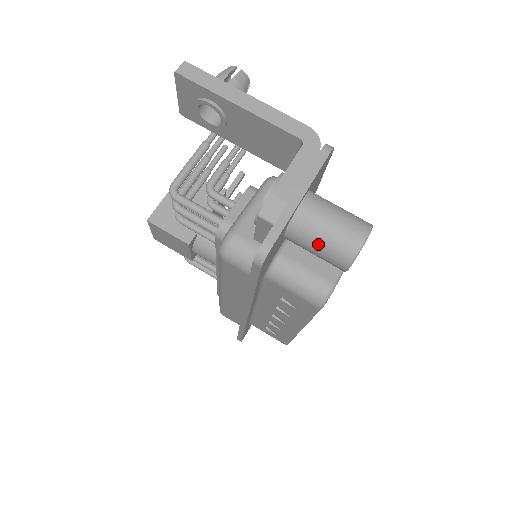
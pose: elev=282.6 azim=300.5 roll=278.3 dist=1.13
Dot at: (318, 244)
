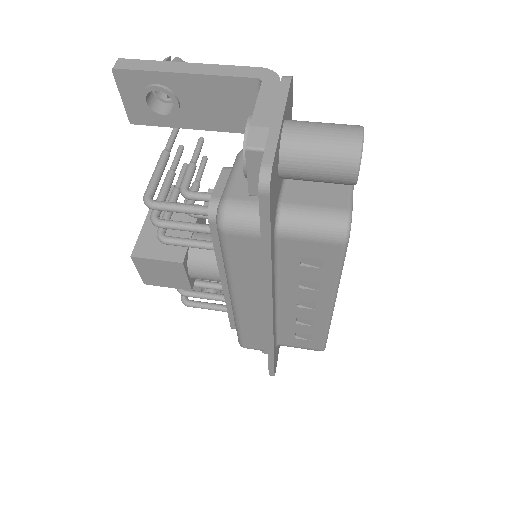
Dot at: (317, 159)
